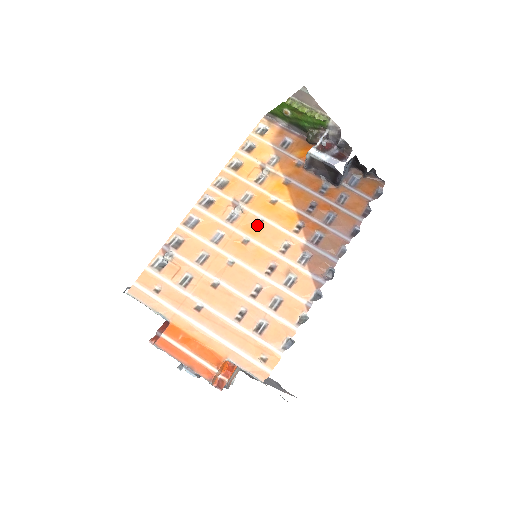
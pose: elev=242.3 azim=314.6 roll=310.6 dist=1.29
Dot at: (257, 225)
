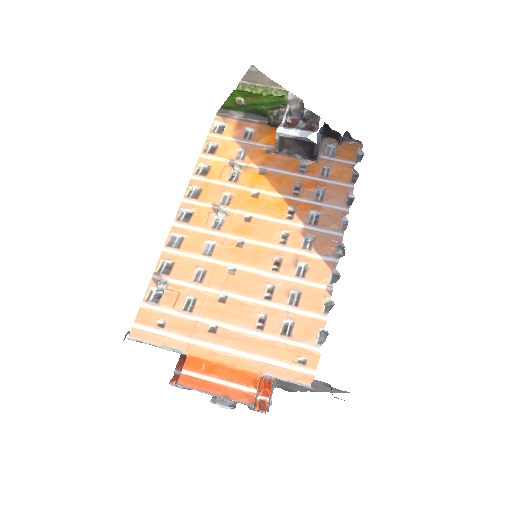
Dot at: (246, 224)
